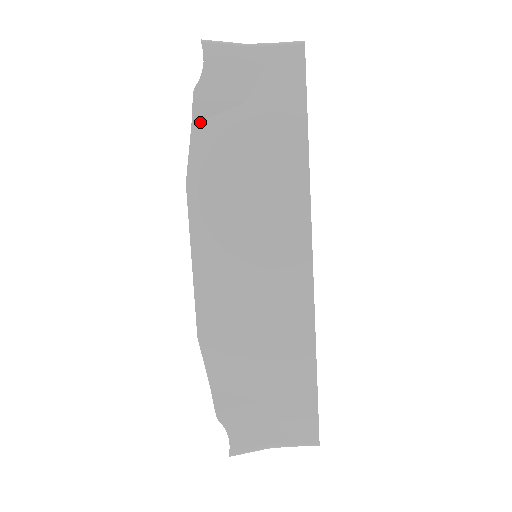
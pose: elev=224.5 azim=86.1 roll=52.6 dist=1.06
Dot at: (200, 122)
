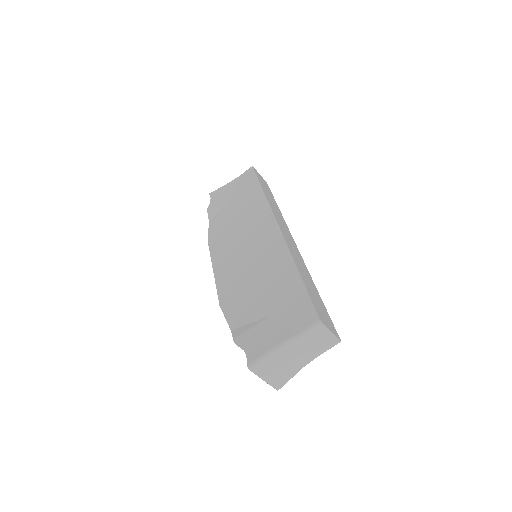
Dot at: (212, 218)
